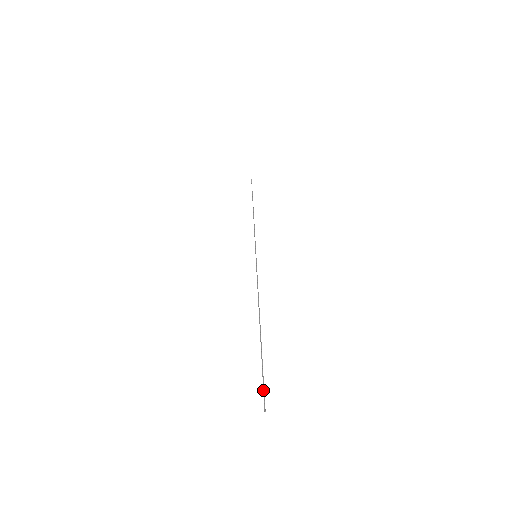
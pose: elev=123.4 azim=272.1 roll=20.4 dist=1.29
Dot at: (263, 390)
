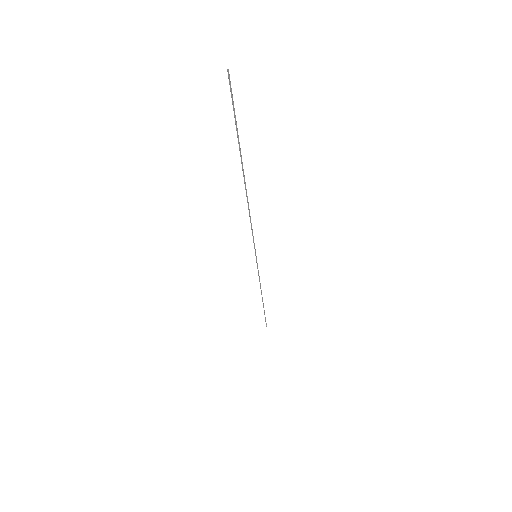
Dot at: occluded
